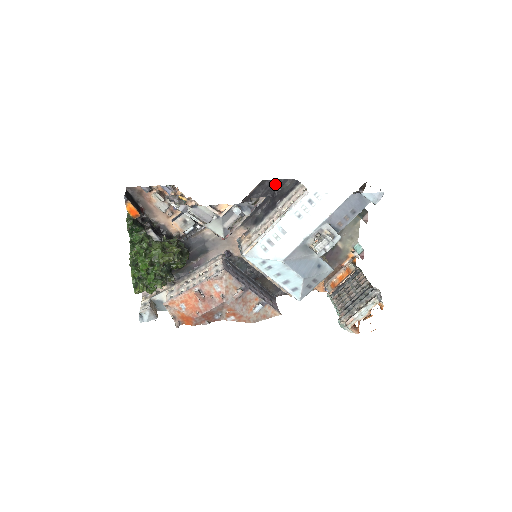
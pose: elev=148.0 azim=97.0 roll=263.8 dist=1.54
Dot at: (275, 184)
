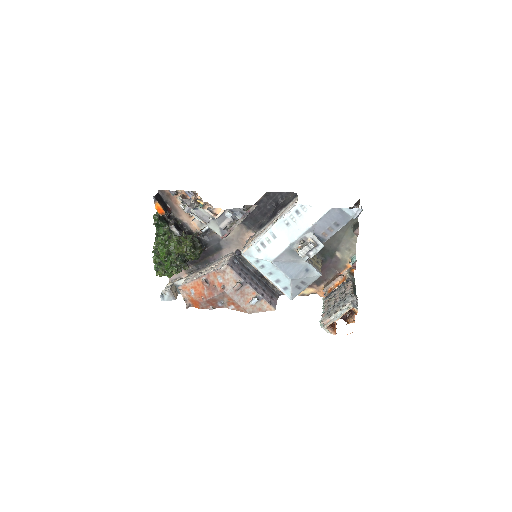
Dot at: (279, 196)
